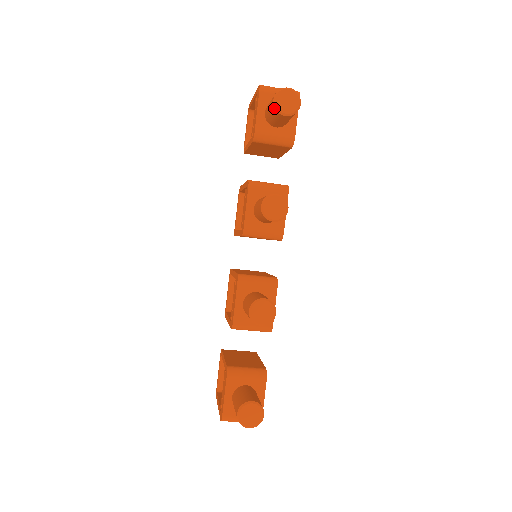
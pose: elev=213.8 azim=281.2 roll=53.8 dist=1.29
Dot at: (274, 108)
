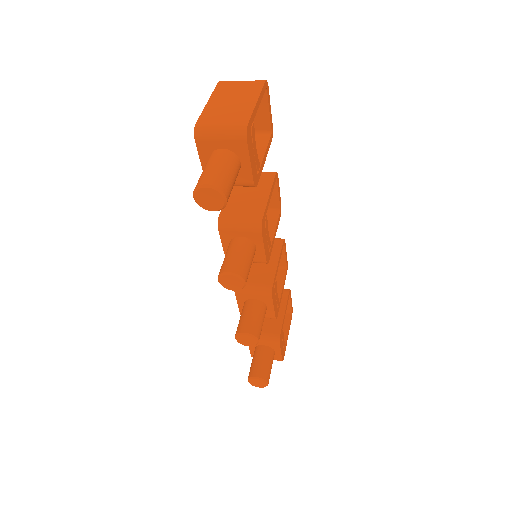
Dot at: (198, 203)
